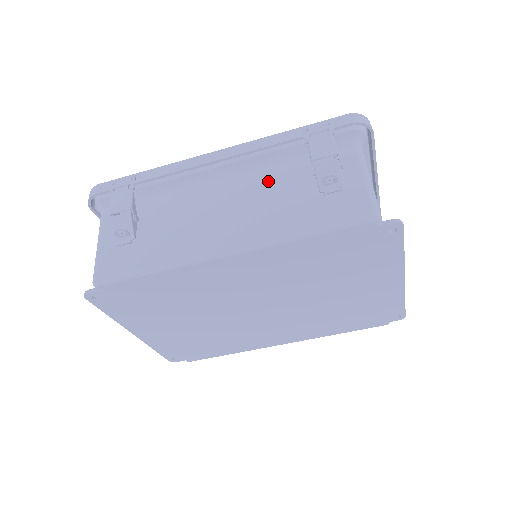
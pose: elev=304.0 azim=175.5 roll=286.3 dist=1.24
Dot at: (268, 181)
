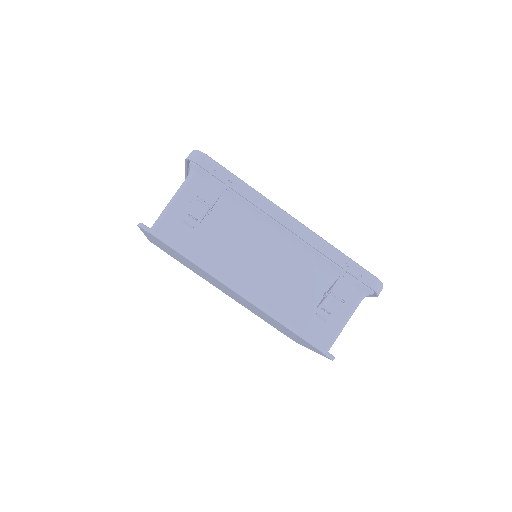
Dot at: (300, 269)
